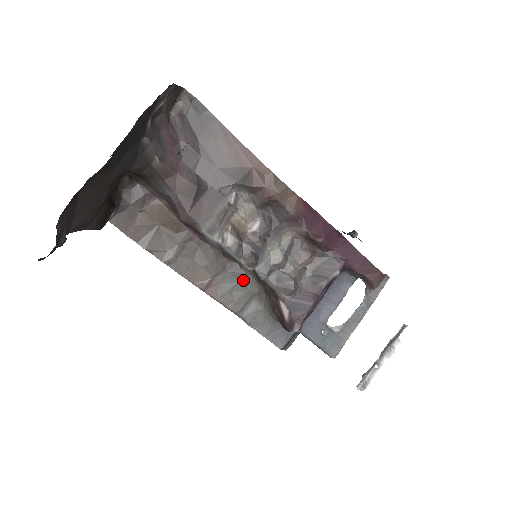
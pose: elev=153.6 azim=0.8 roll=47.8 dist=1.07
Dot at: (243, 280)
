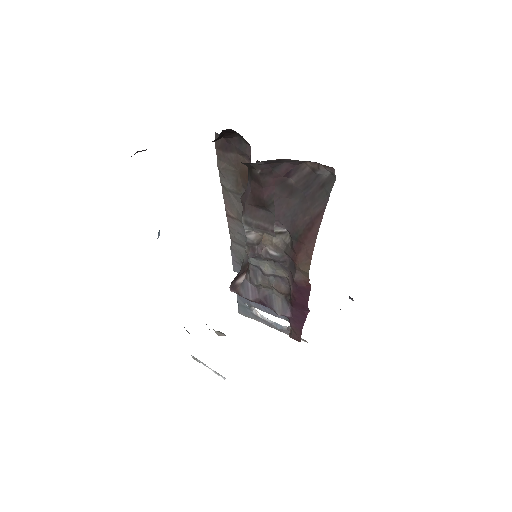
Dot at: occluded
